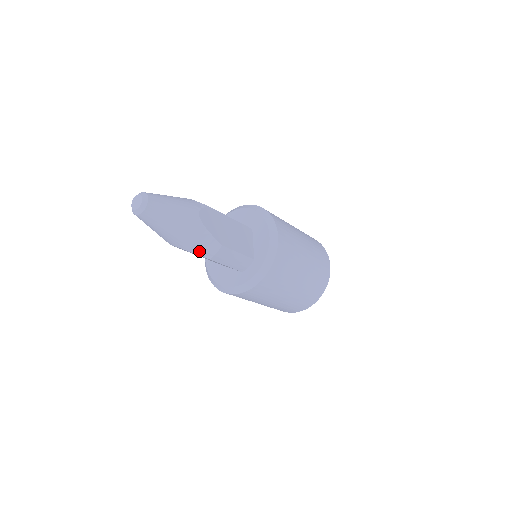
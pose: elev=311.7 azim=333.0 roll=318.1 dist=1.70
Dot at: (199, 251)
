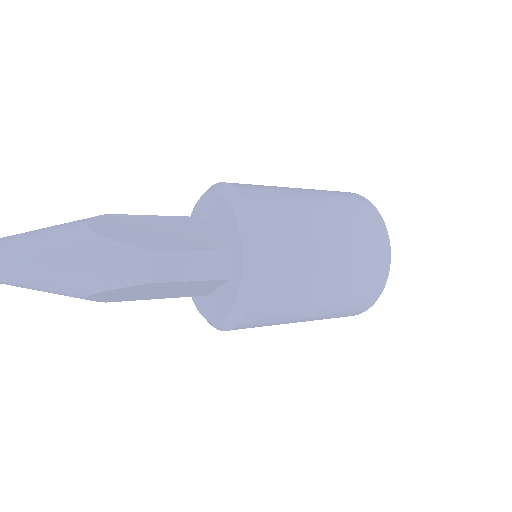
Dot at: (124, 279)
